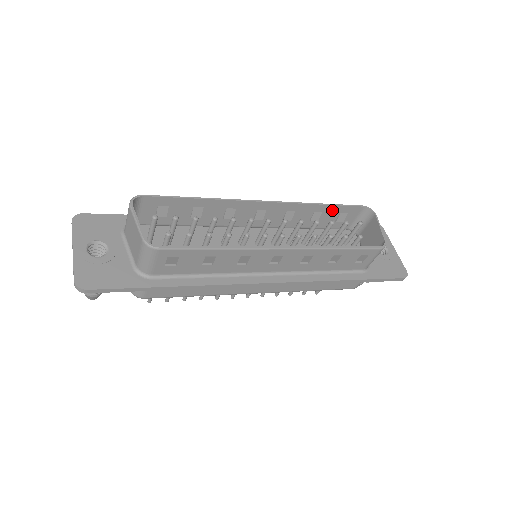
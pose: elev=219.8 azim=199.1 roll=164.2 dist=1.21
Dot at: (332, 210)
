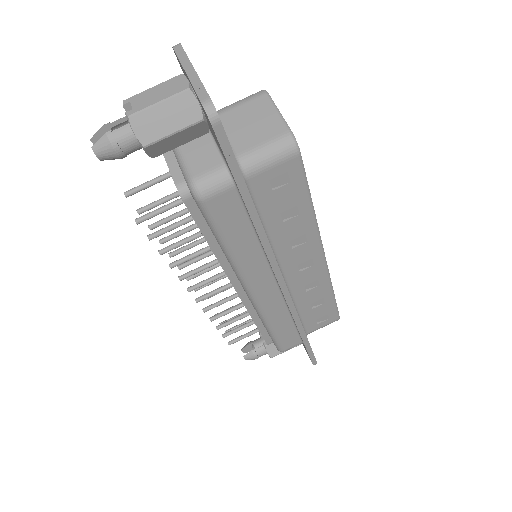
Dot at: occluded
